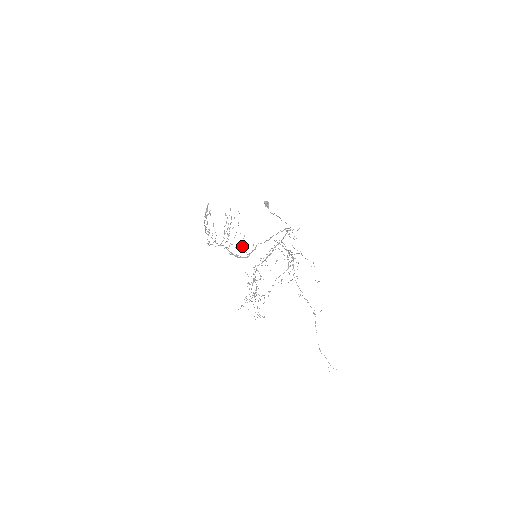
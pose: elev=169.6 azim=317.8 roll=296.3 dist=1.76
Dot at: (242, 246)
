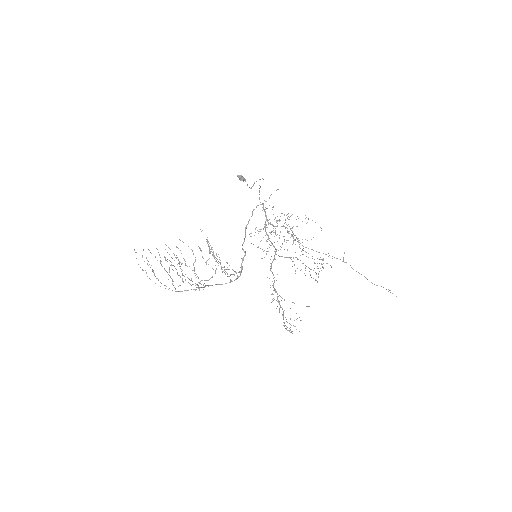
Dot at: occluded
